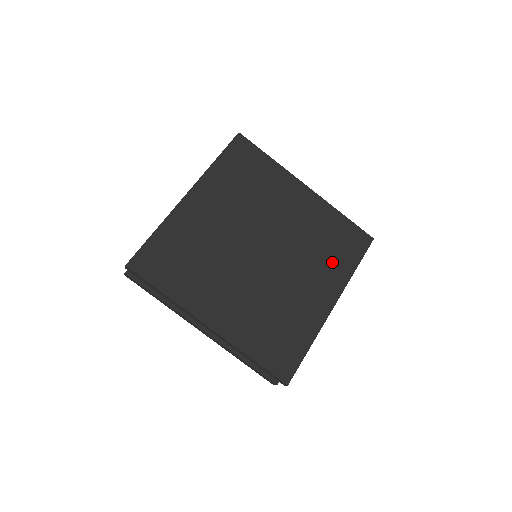
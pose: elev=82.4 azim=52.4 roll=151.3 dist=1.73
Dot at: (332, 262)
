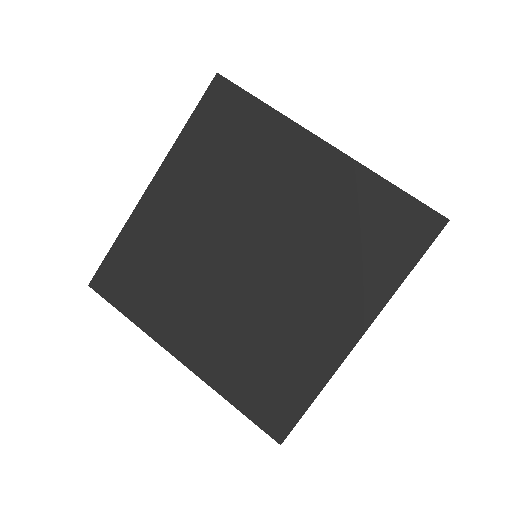
Dot at: (362, 267)
